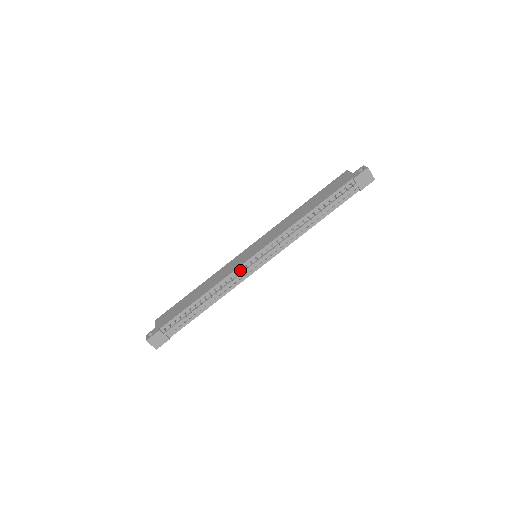
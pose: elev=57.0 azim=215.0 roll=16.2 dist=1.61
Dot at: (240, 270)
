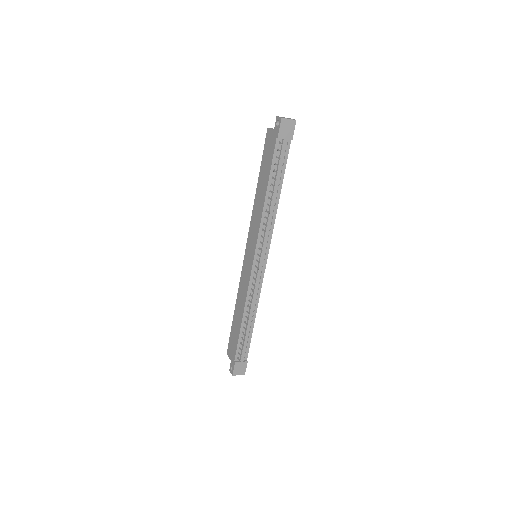
Dot at: (253, 278)
